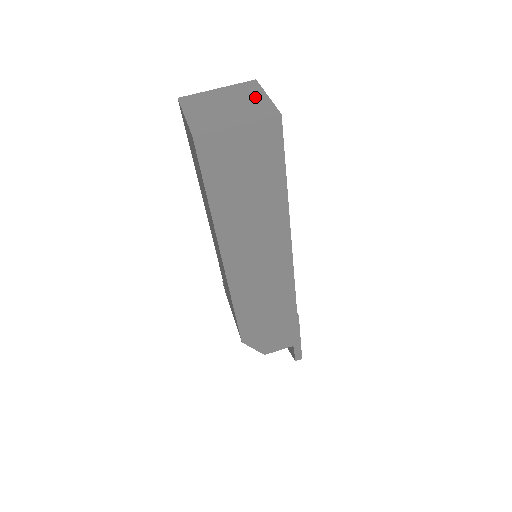
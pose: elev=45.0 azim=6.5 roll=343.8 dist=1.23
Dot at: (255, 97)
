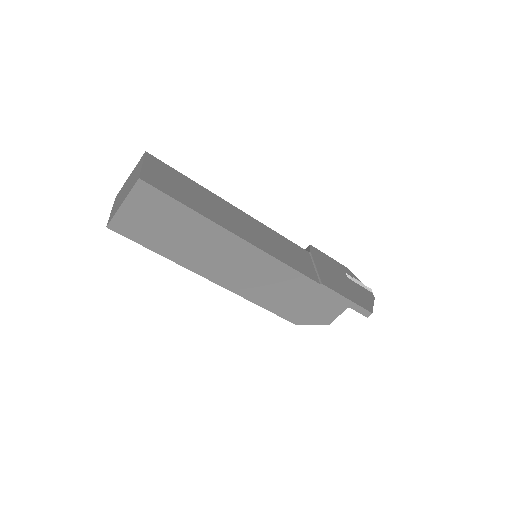
Dot at: (138, 170)
